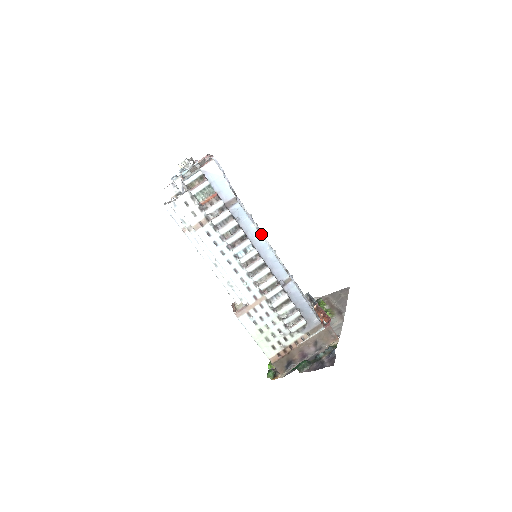
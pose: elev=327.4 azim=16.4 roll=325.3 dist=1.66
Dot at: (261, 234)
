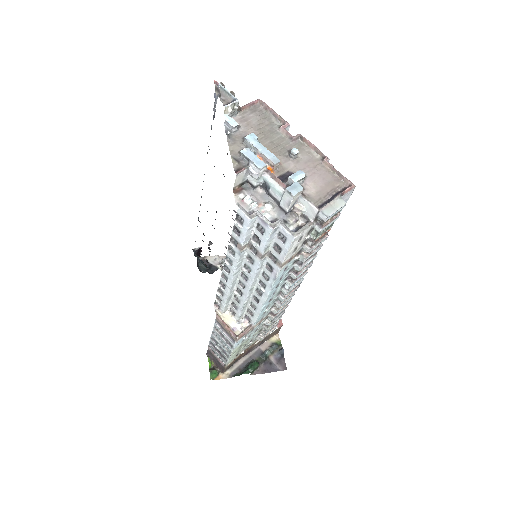
Dot at: occluded
